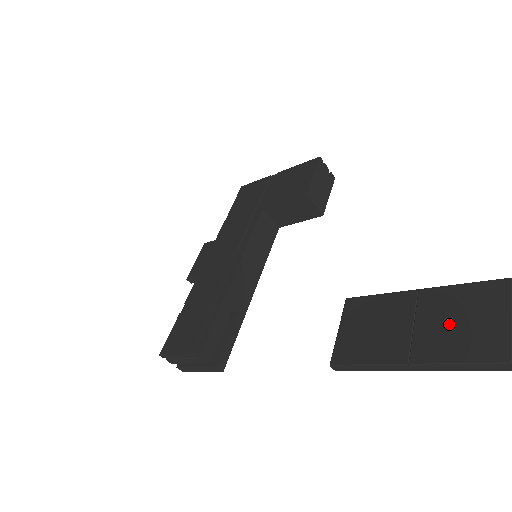
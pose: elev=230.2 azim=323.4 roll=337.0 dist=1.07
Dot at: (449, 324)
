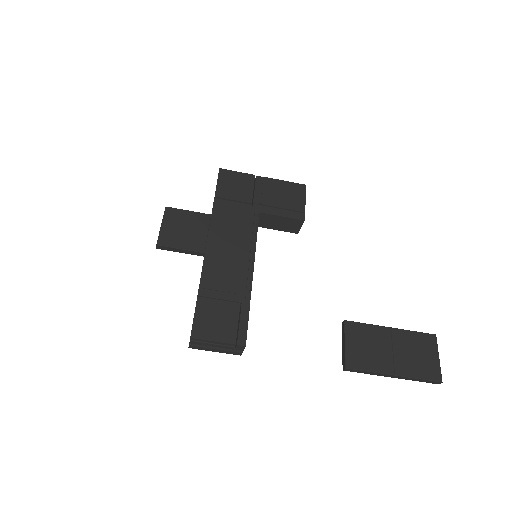
Dot at: (412, 355)
